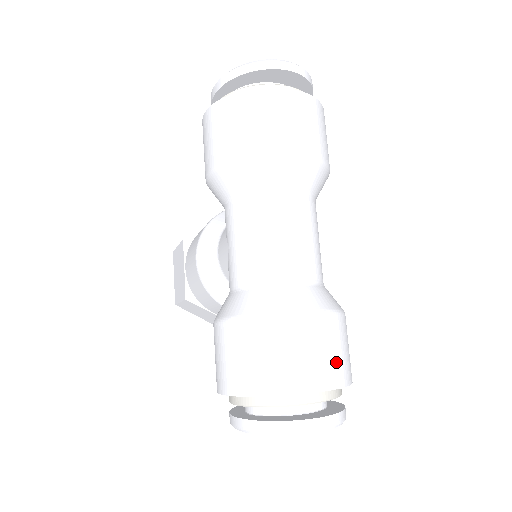
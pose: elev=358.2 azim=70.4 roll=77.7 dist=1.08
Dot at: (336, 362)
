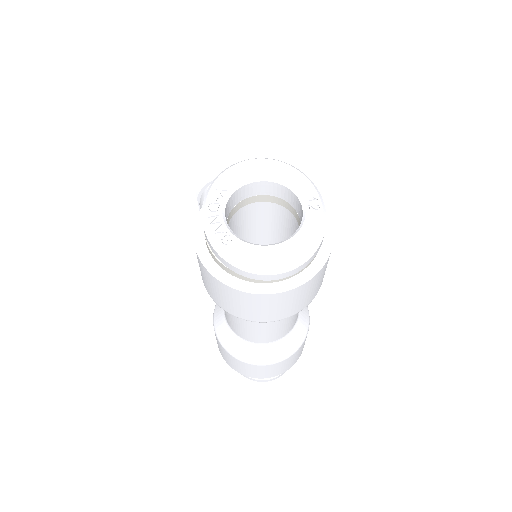
Dot at: (286, 367)
